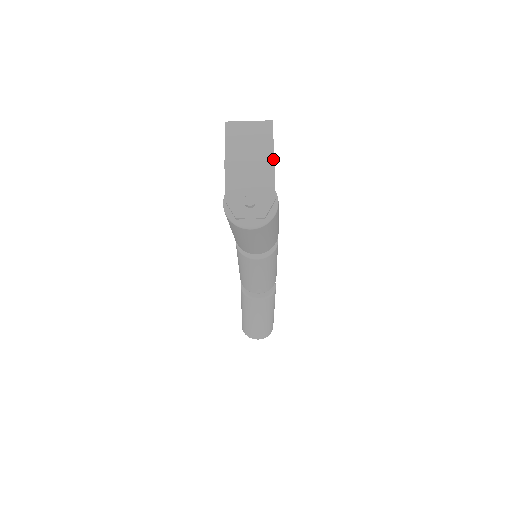
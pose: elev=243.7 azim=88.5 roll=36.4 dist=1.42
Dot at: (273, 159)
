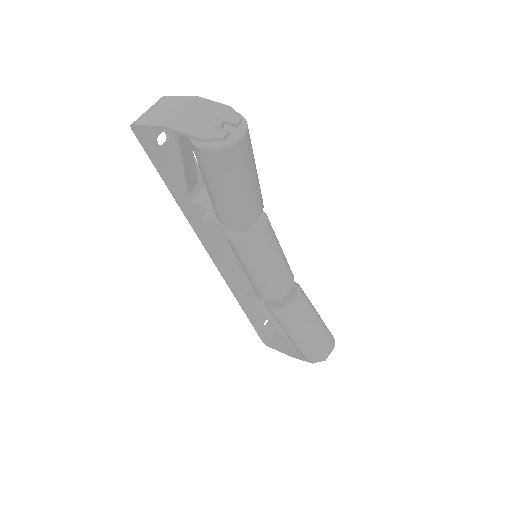
Dot at: (196, 97)
